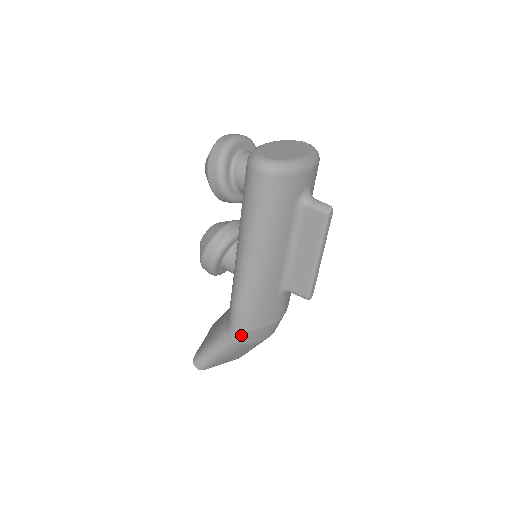
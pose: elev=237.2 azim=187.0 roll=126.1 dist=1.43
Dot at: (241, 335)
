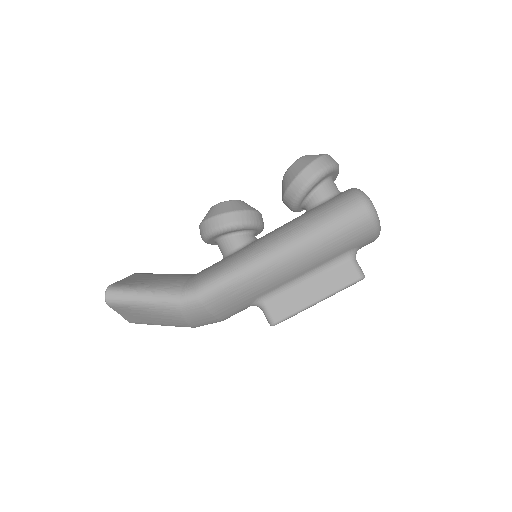
Dot at: (194, 305)
